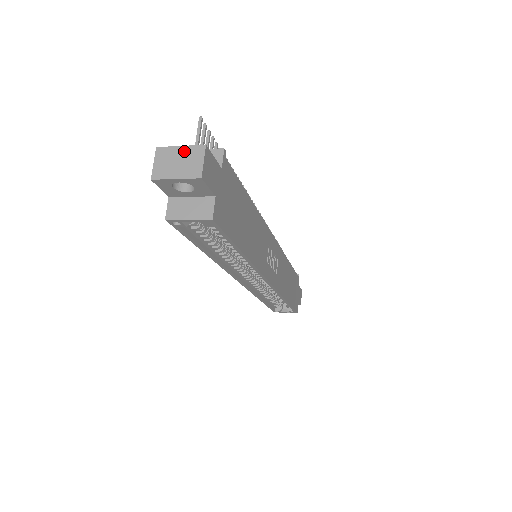
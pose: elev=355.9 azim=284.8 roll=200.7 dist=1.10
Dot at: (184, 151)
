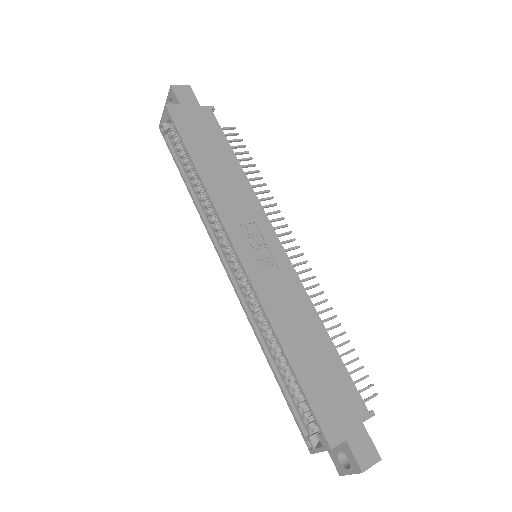
Dot at: occluded
